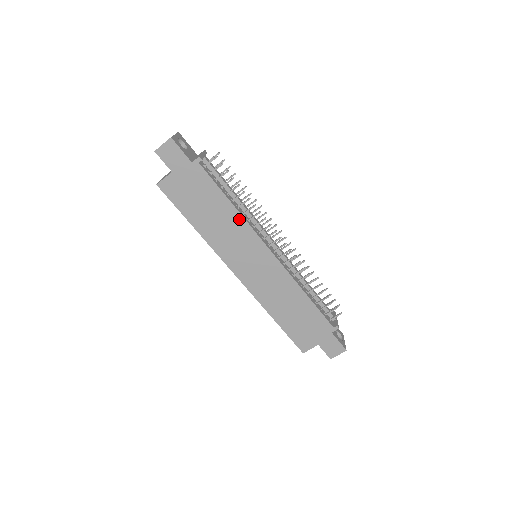
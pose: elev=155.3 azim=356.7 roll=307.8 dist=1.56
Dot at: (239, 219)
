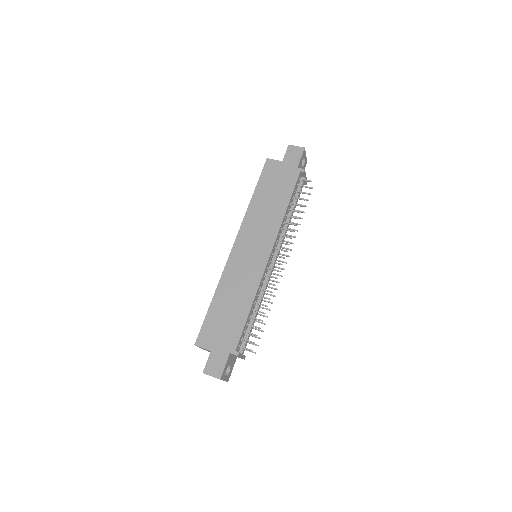
Dot at: (279, 219)
